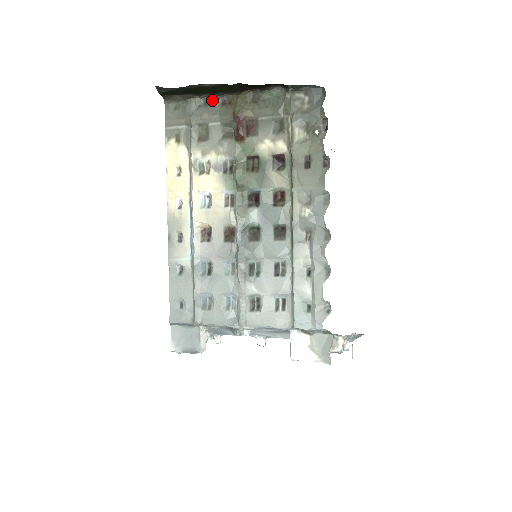
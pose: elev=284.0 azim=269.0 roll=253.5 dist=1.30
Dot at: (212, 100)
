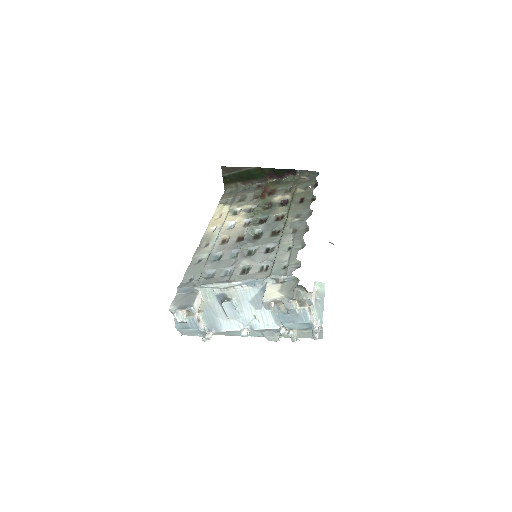
Dot at: (252, 186)
